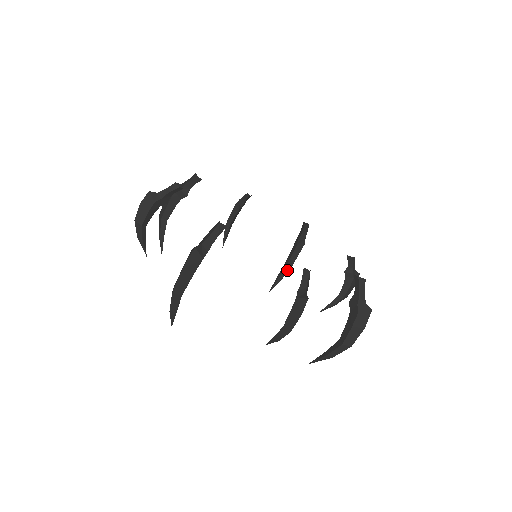
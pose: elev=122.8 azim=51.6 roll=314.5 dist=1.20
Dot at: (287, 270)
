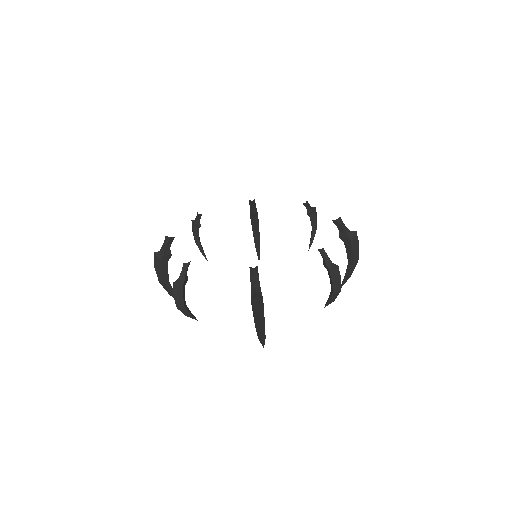
Dot at: (350, 268)
